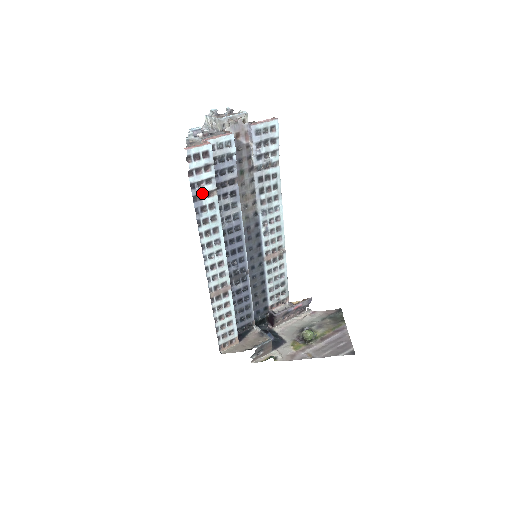
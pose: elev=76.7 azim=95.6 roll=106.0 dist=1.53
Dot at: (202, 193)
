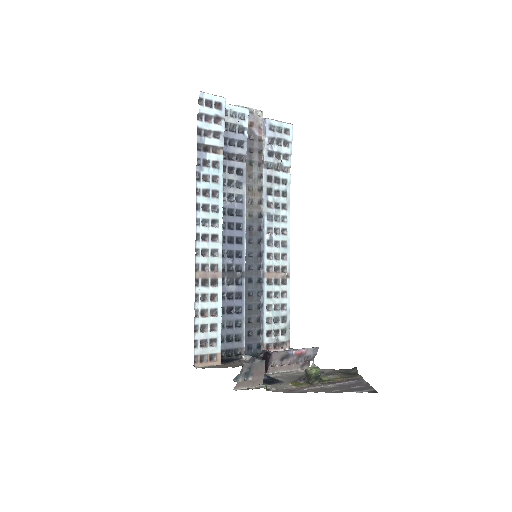
Dot at: (208, 145)
